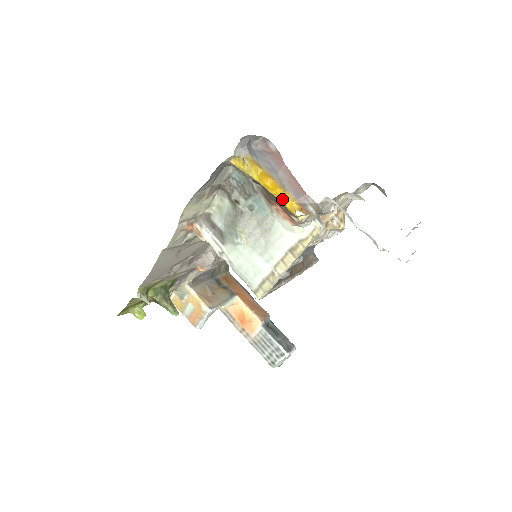
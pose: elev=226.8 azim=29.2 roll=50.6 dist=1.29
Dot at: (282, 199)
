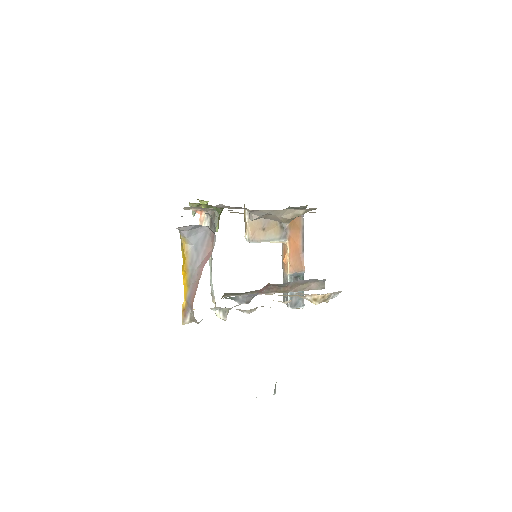
Dot at: (186, 288)
